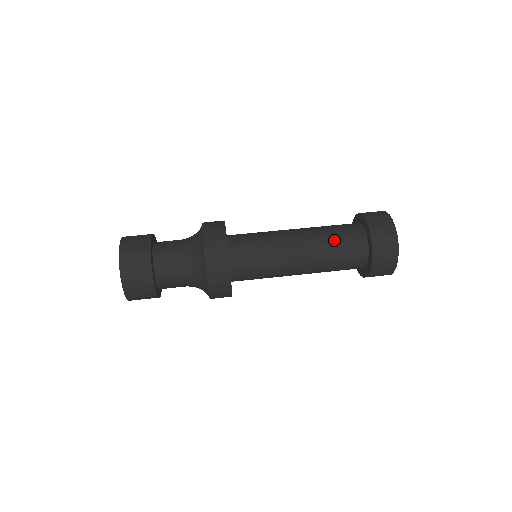
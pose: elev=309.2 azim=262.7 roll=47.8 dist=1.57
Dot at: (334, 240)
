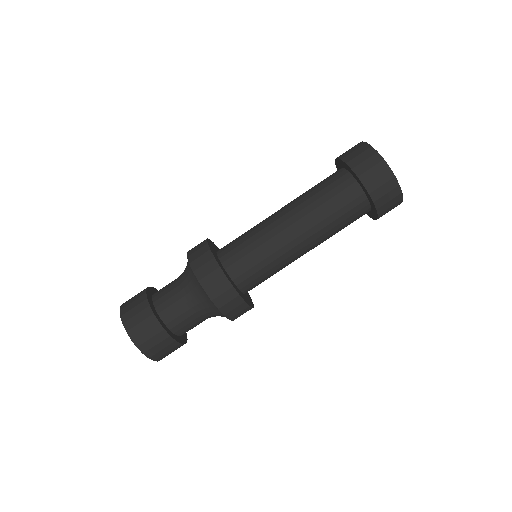
Dot at: (326, 205)
